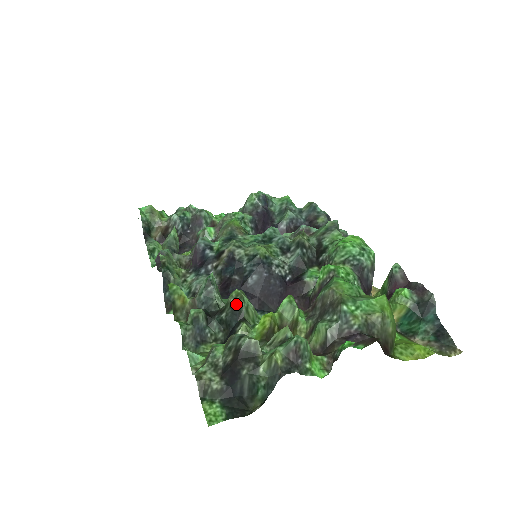
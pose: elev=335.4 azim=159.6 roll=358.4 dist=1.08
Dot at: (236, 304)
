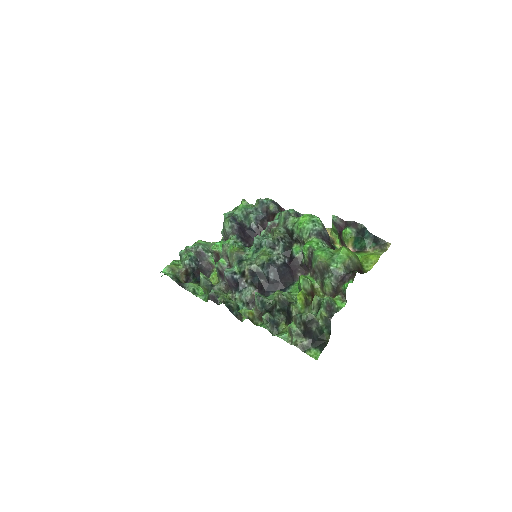
Dot at: (281, 299)
